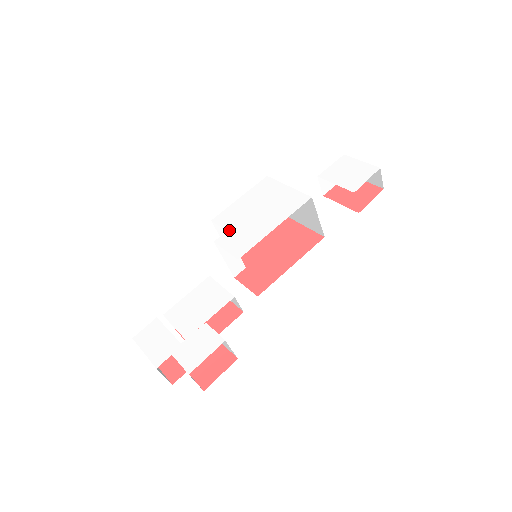
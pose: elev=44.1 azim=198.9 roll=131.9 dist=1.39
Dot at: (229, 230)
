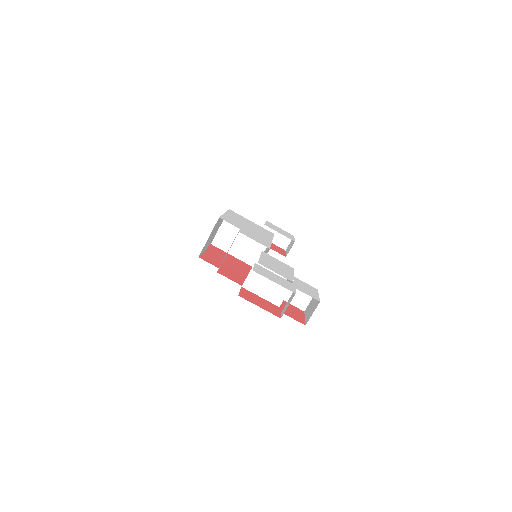
Dot at: (242, 229)
